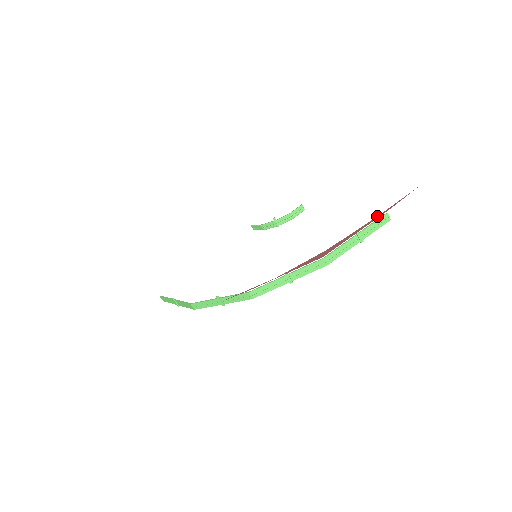
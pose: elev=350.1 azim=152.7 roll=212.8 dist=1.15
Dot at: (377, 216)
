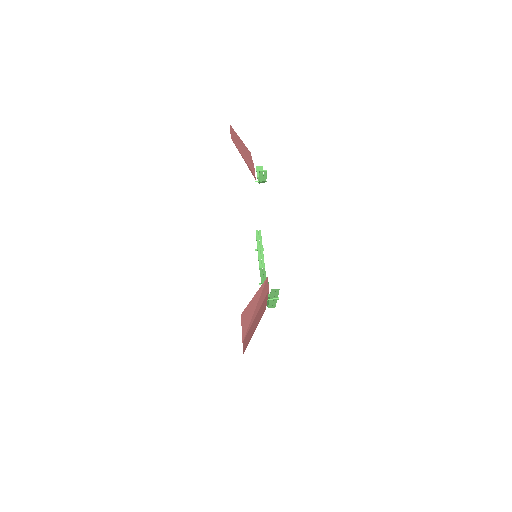
Dot at: (243, 349)
